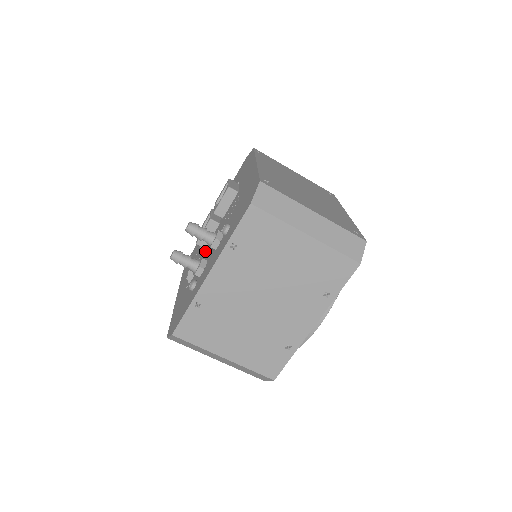
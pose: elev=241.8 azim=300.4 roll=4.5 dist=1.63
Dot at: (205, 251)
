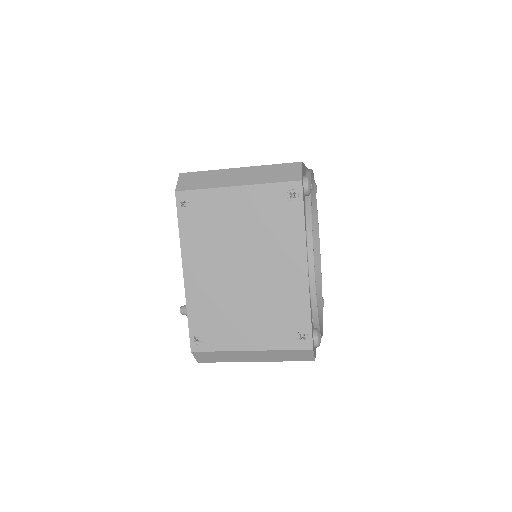
Dot at: occluded
